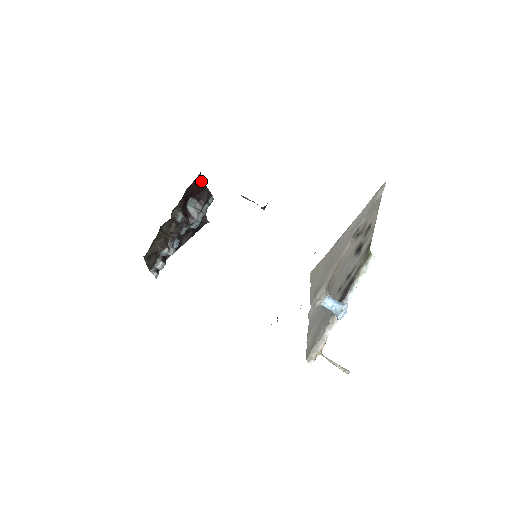
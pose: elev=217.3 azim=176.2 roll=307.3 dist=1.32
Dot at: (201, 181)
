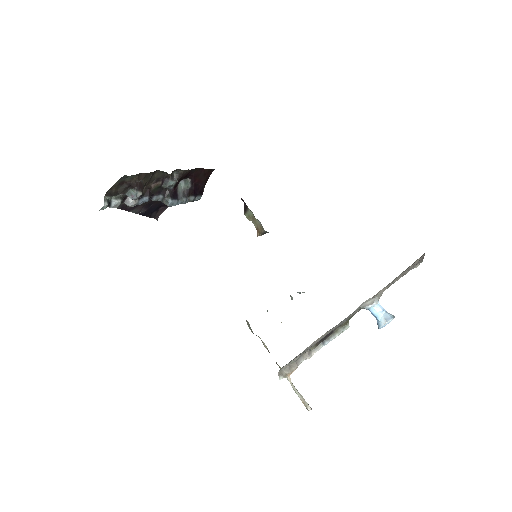
Dot at: (208, 176)
